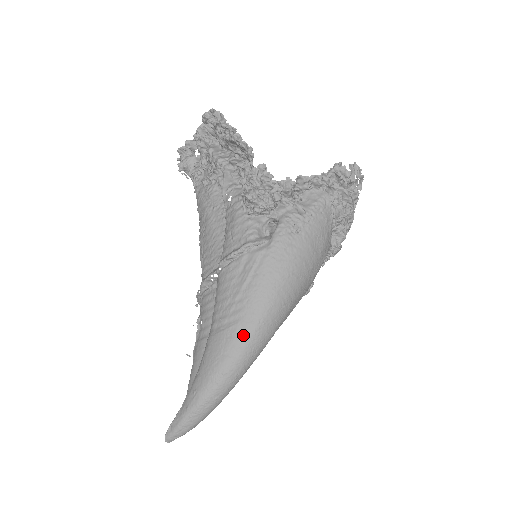
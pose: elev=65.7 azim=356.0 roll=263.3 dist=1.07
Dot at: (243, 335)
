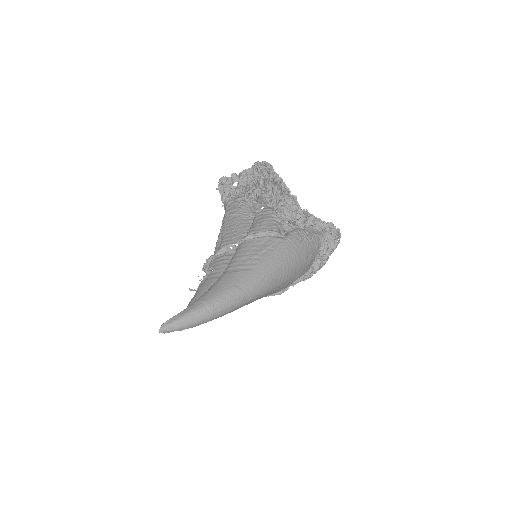
Dot at: (252, 279)
